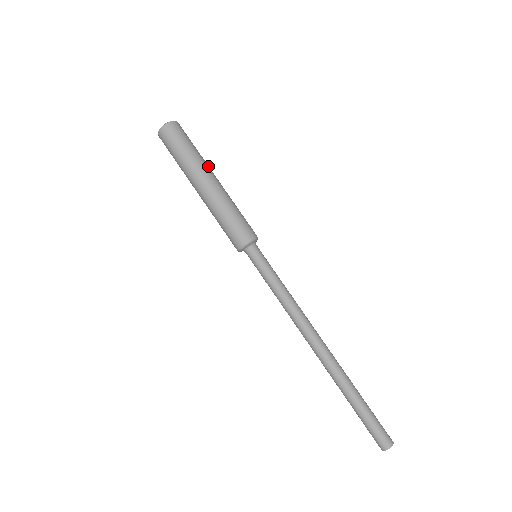
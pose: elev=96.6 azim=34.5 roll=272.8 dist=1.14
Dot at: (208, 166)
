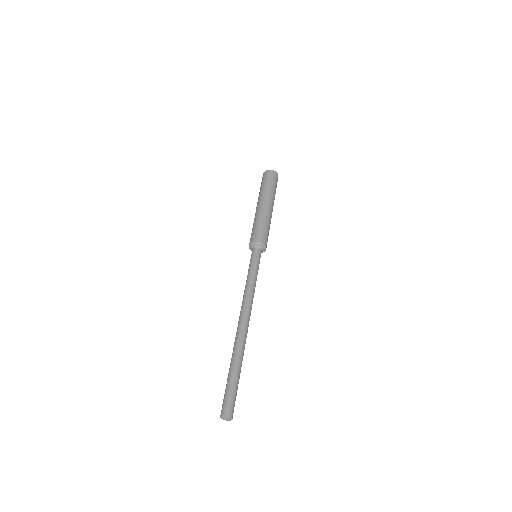
Dot at: occluded
